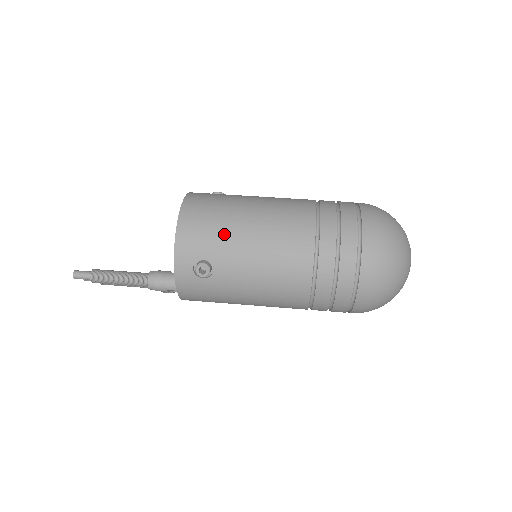
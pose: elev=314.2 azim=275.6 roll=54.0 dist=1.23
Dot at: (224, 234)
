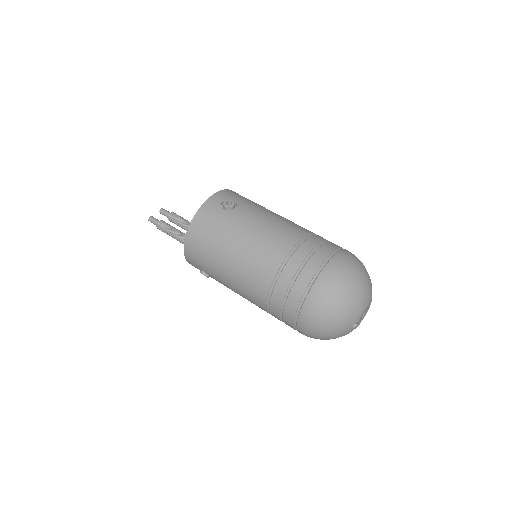
Dot at: (211, 266)
